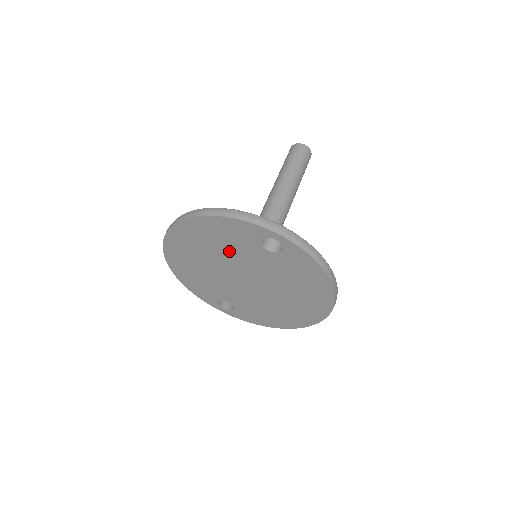
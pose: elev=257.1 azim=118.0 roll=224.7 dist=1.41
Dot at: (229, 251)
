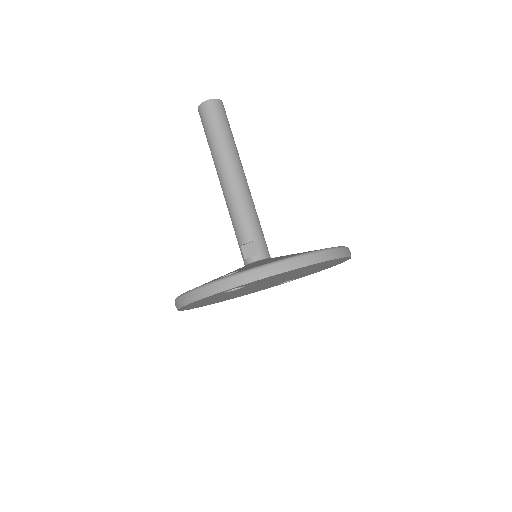
Dot at: (226, 295)
